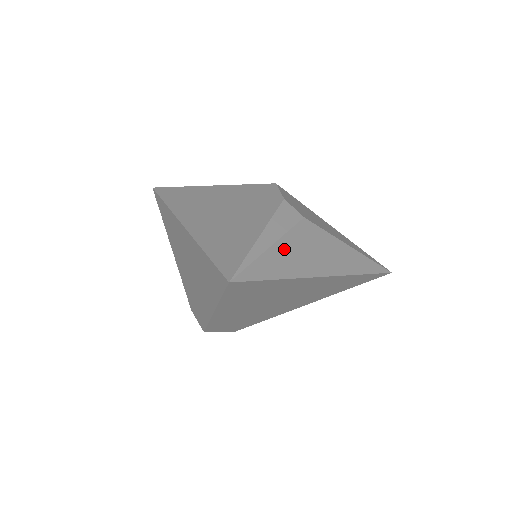
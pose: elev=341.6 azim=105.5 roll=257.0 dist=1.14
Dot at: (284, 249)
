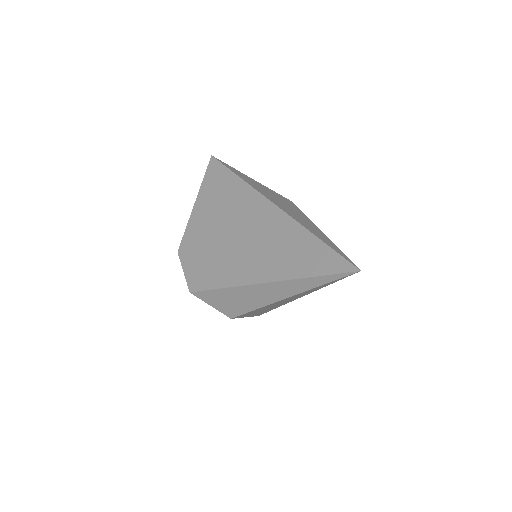
Dot at: (256, 183)
